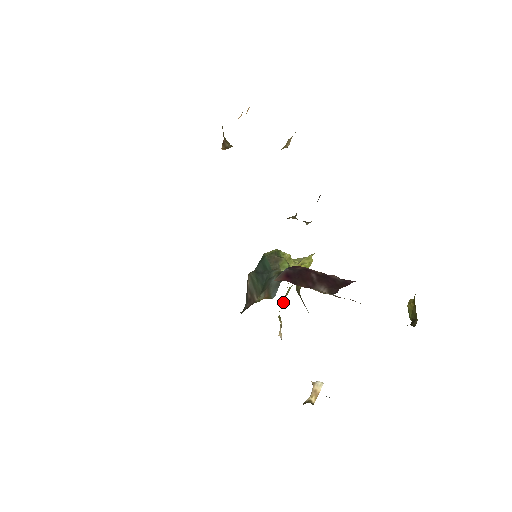
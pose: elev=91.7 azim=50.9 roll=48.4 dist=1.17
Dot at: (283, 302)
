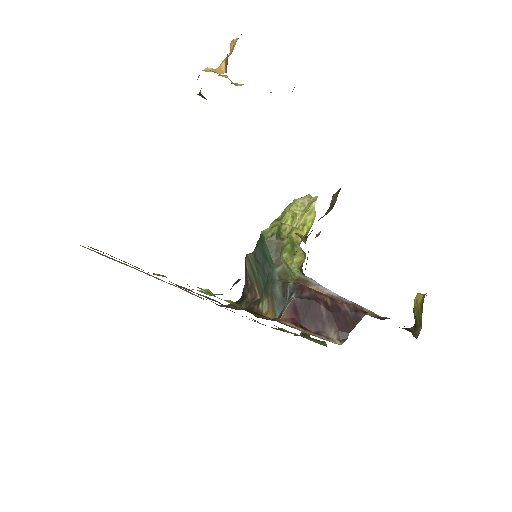
Dot at: occluded
